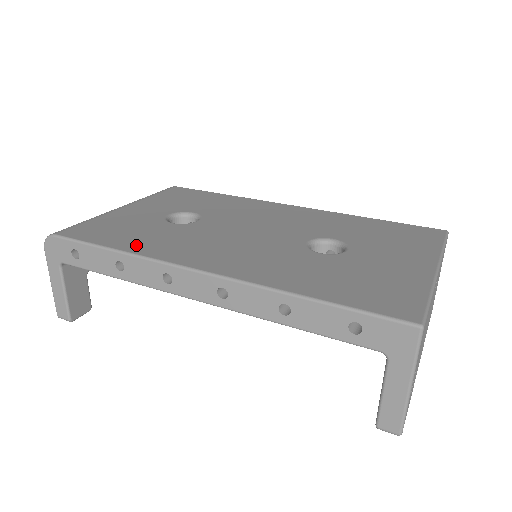
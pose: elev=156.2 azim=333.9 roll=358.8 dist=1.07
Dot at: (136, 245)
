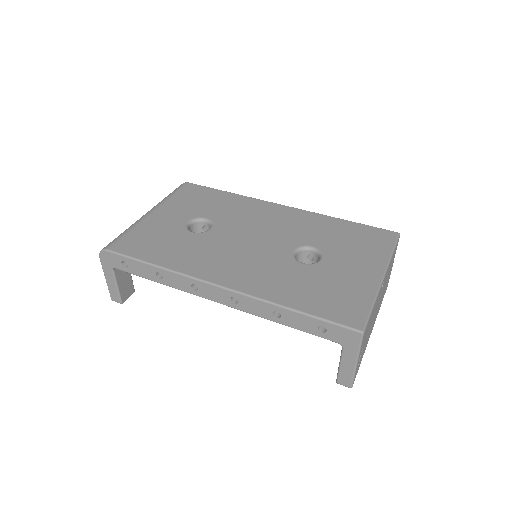
Dot at: (169, 260)
